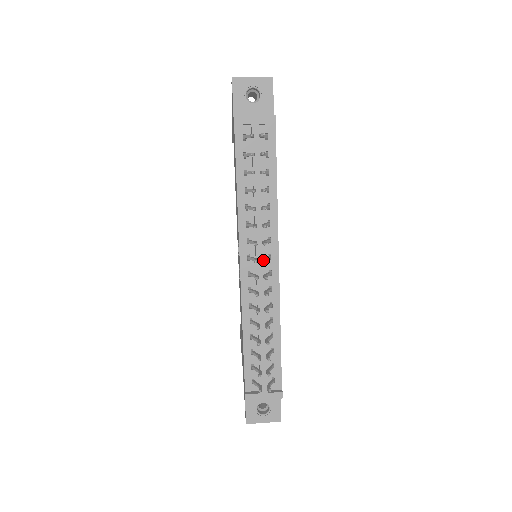
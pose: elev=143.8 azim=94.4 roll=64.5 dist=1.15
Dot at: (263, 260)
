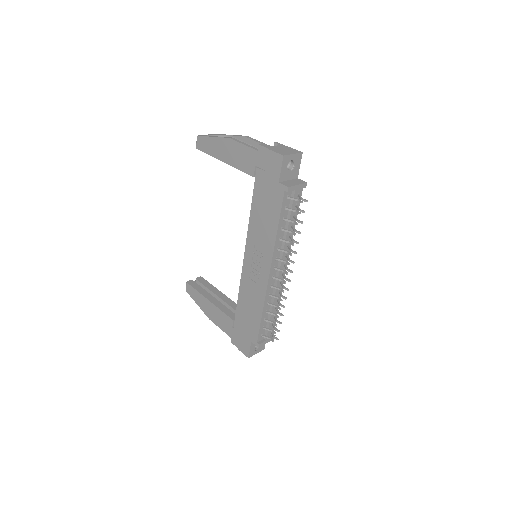
Dot at: (289, 271)
